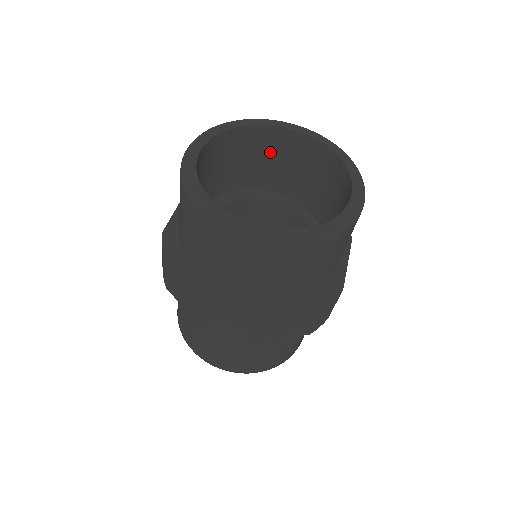
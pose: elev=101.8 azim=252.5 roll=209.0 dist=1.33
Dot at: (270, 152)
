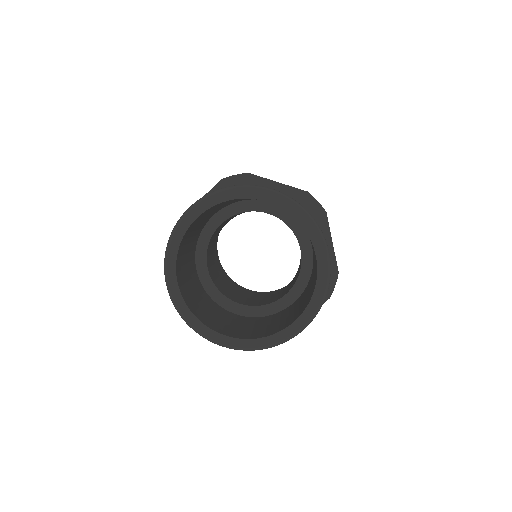
Dot at: occluded
